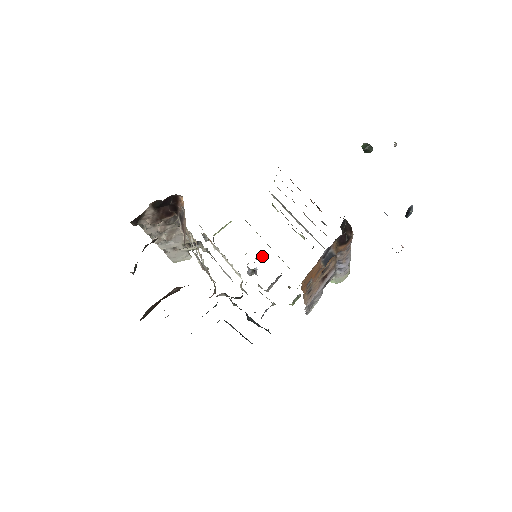
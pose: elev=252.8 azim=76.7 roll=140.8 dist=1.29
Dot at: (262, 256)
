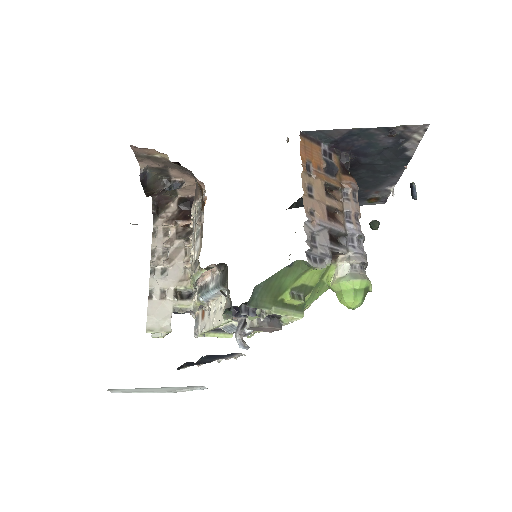
Dot at: occluded
